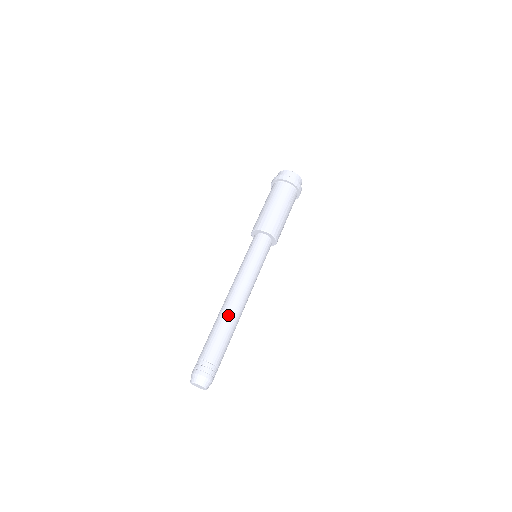
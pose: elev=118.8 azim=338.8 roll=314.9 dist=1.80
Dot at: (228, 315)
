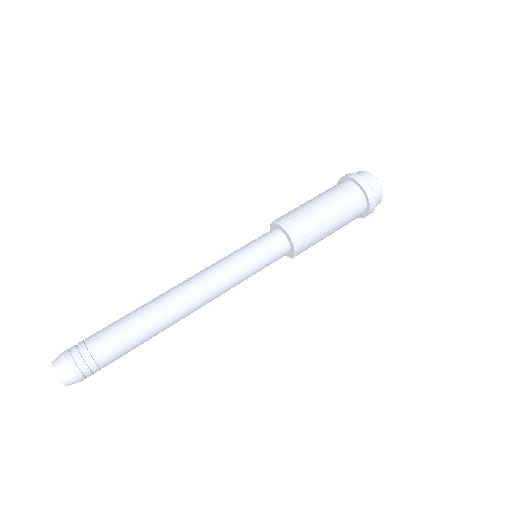
Dot at: (165, 314)
